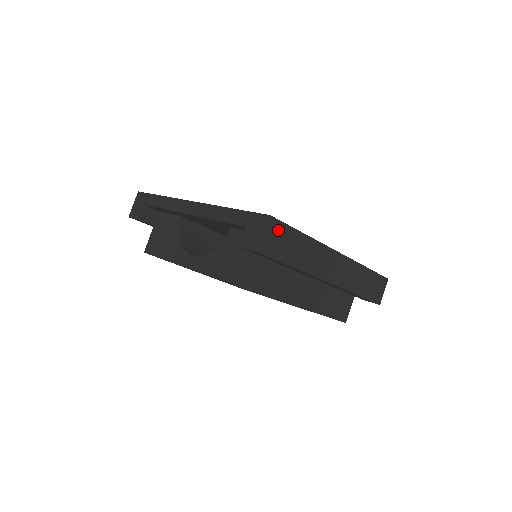
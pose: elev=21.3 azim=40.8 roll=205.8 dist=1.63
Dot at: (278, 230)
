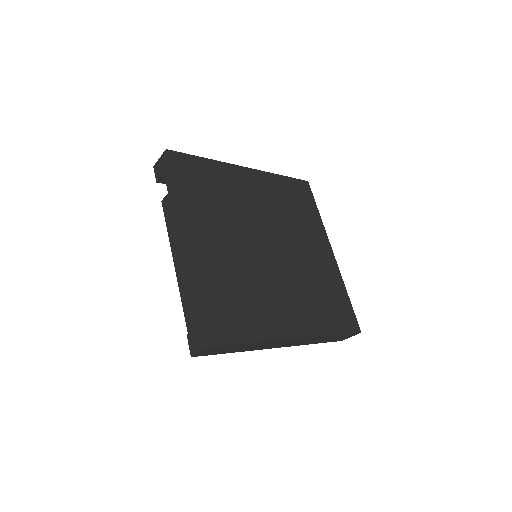
Dot at: (218, 348)
